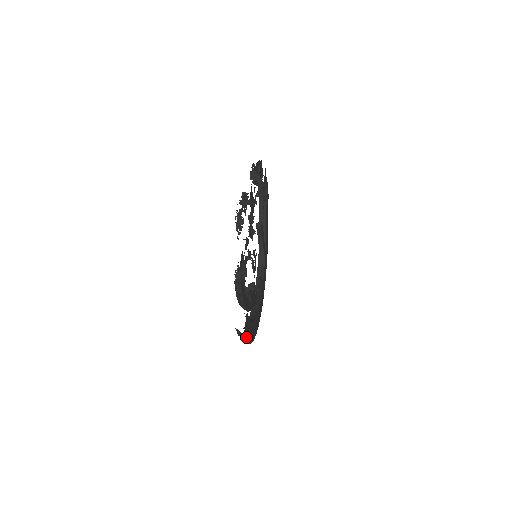
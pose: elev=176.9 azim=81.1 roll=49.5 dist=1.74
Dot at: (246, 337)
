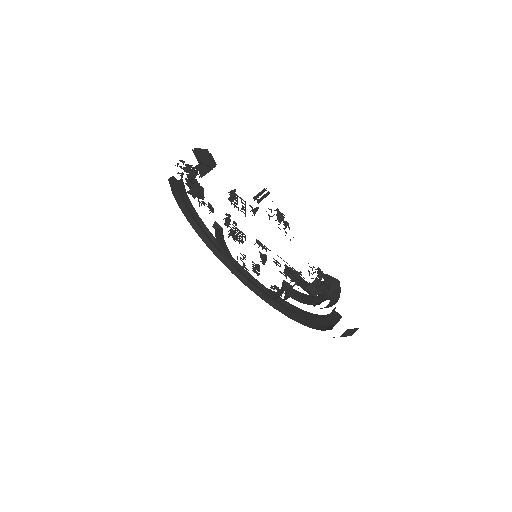
Dot at: occluded
